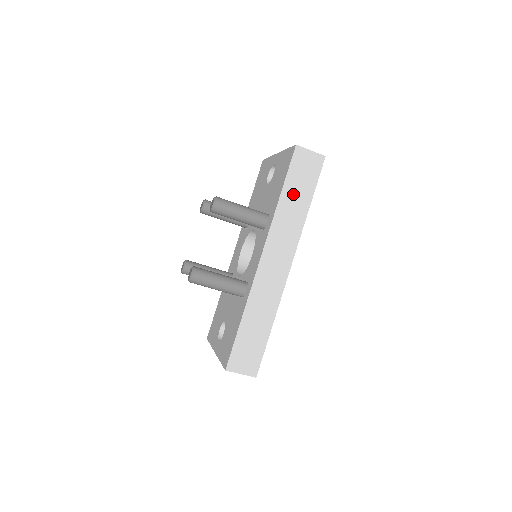
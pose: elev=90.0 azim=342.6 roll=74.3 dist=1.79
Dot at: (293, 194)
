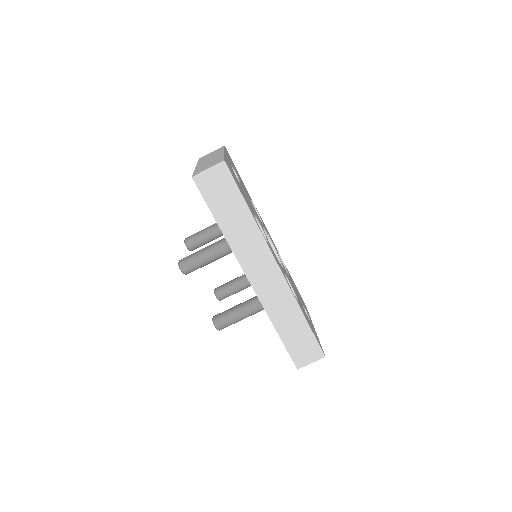
Dot at: (228, 216)
